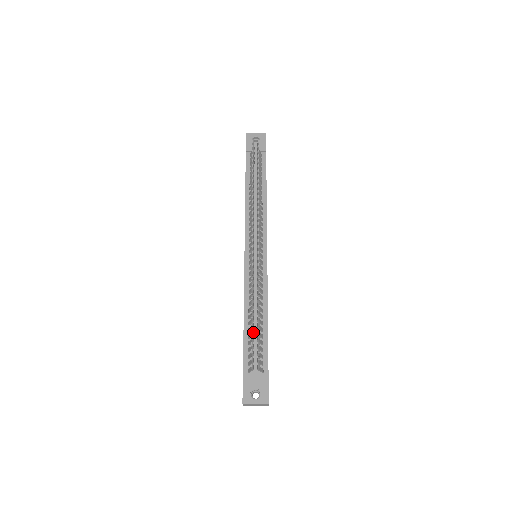
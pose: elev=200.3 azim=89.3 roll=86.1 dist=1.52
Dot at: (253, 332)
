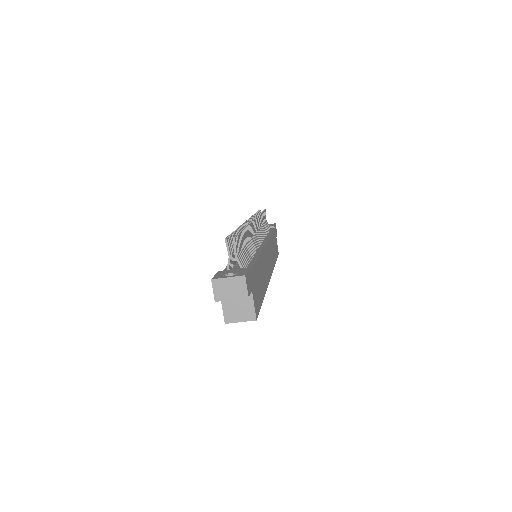
Dot at: occluded
